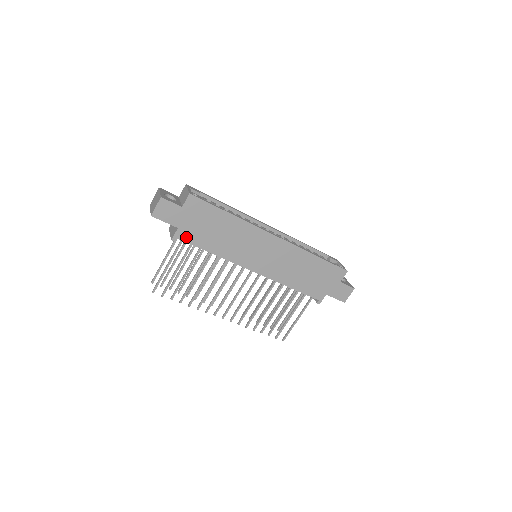
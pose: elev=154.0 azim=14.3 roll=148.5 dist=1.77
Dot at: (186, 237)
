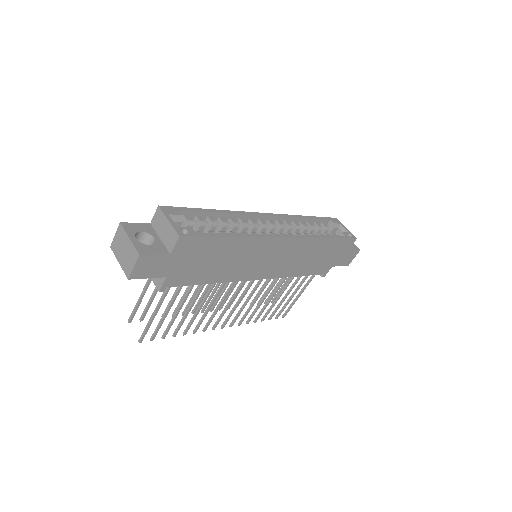
Dot at: (178, 281)
